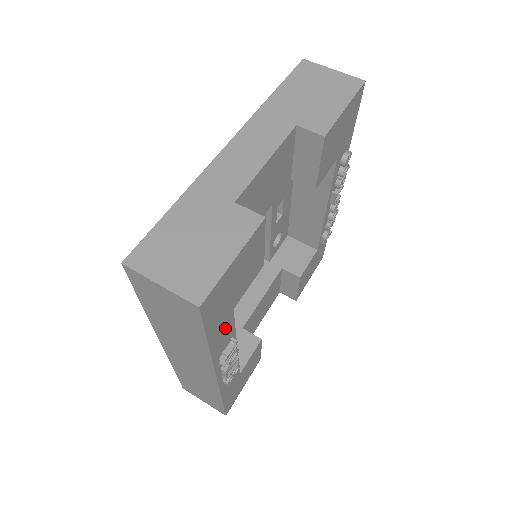
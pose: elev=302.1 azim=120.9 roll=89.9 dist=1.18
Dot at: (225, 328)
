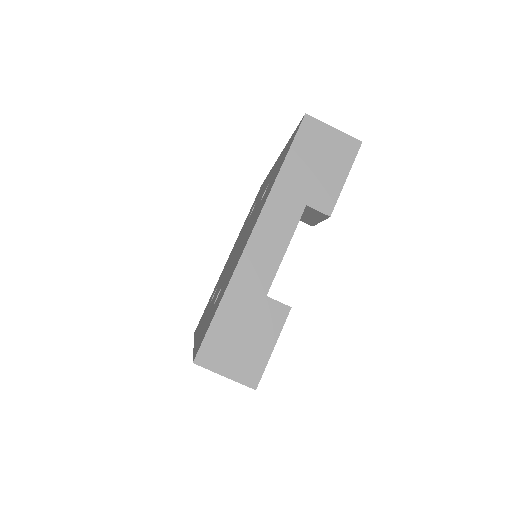
Dot at: occluded
